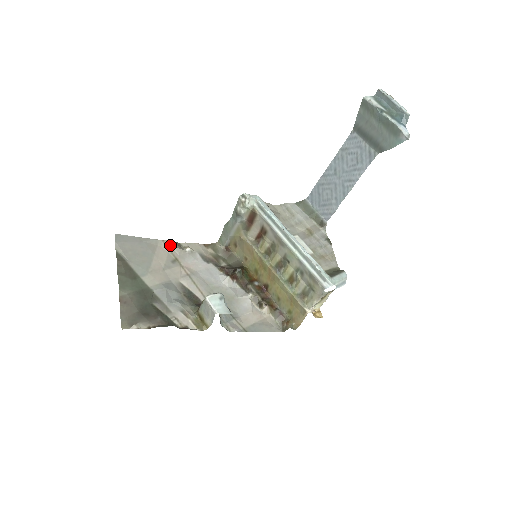
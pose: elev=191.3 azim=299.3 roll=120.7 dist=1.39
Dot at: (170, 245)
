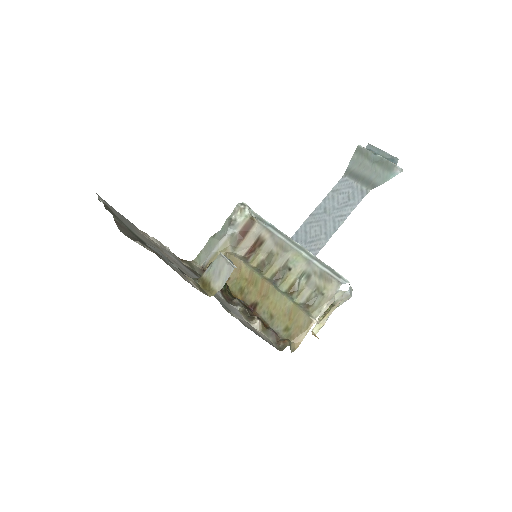
Dot at: (148, 236)
